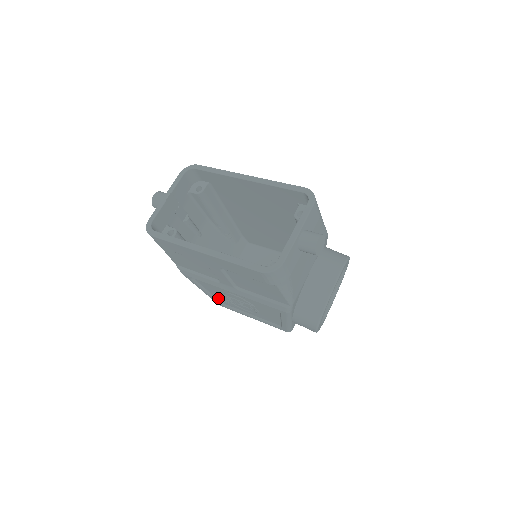
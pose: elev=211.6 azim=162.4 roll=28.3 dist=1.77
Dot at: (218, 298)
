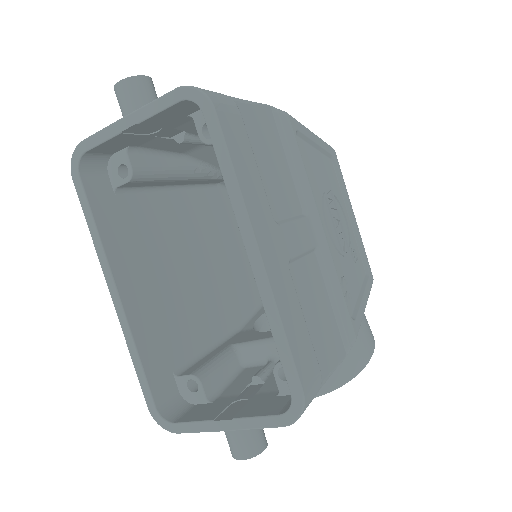
Dot at: occluded
